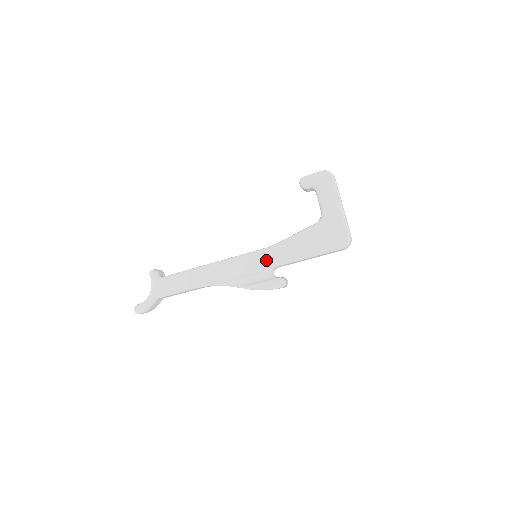
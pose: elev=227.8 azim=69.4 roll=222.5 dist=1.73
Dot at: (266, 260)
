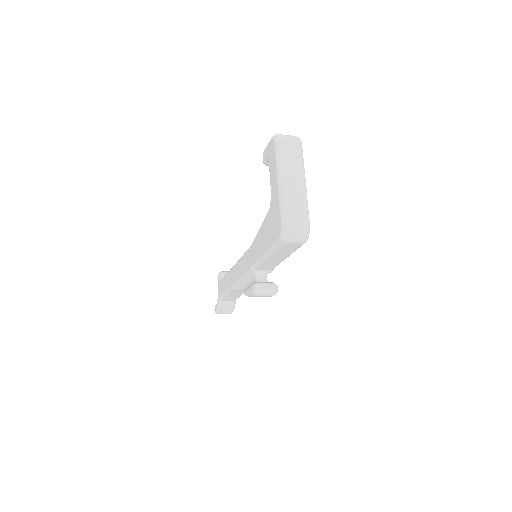
Dot at: (248, 261)
